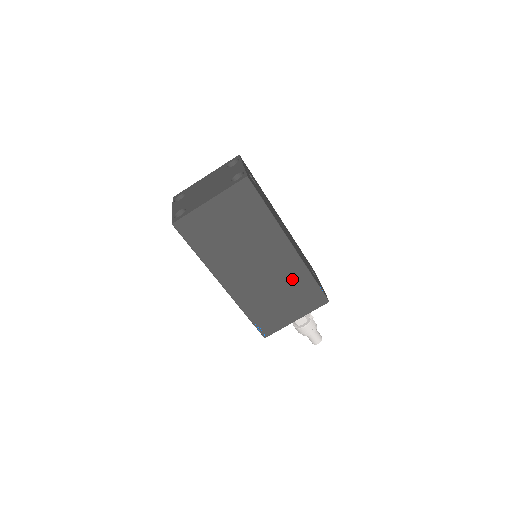
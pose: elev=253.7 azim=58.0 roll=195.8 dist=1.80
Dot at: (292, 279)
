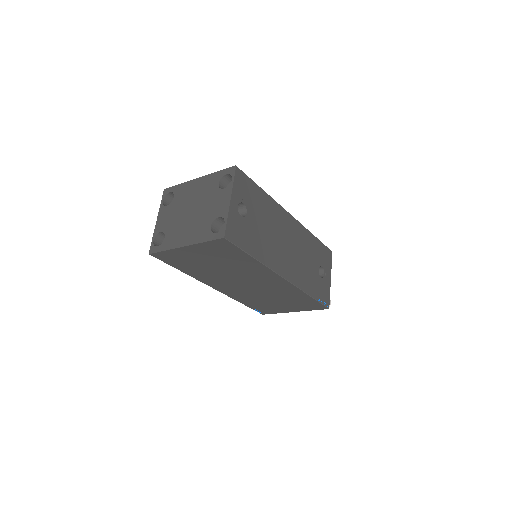
Dot at: (287, 294)
